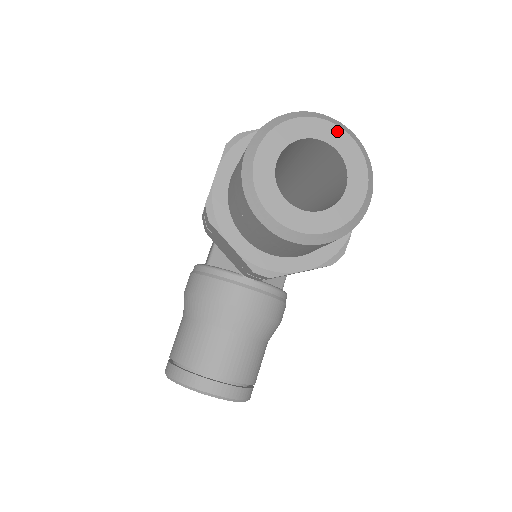
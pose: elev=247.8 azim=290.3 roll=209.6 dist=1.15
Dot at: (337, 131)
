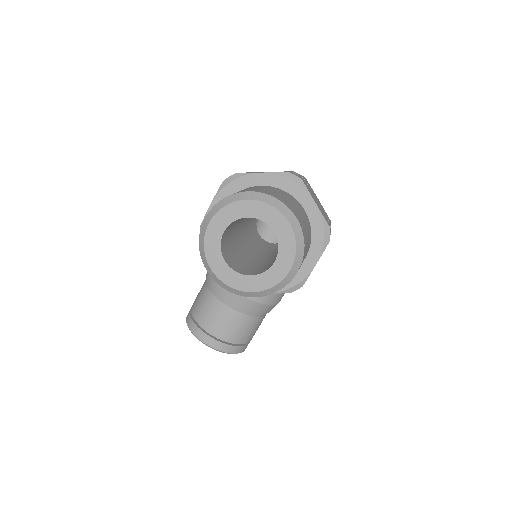
Dot at: (277, 215)
